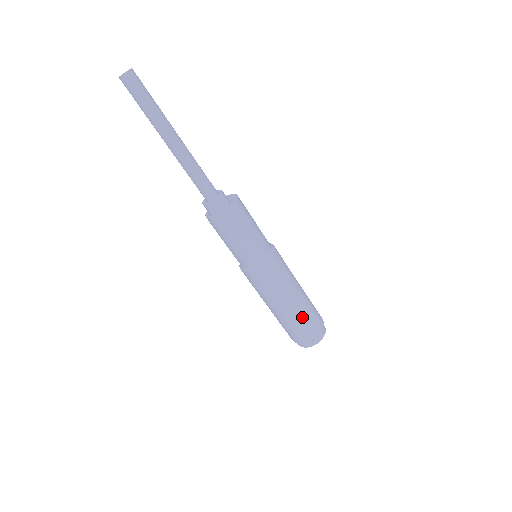
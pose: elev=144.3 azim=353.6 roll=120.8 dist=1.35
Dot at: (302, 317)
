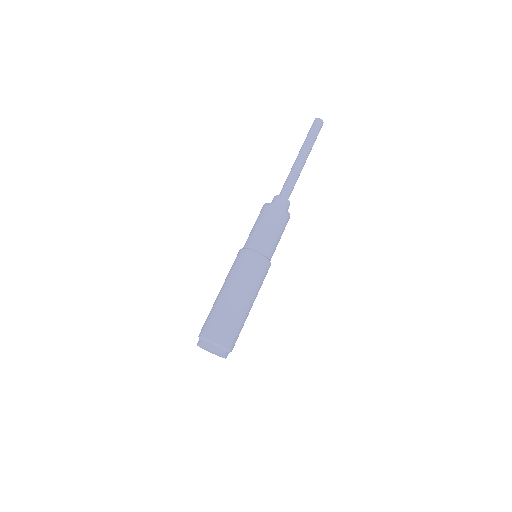
Dot at: (239, 320)
